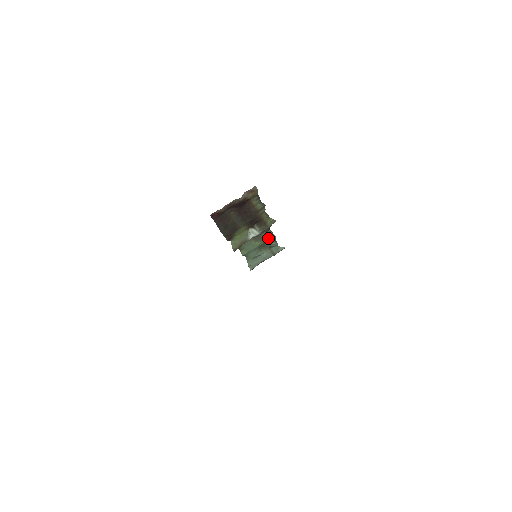
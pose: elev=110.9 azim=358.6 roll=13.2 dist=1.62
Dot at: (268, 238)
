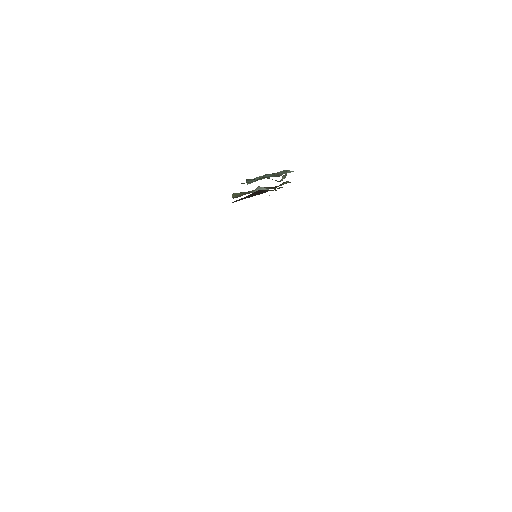
Dot at: (277, 181)
